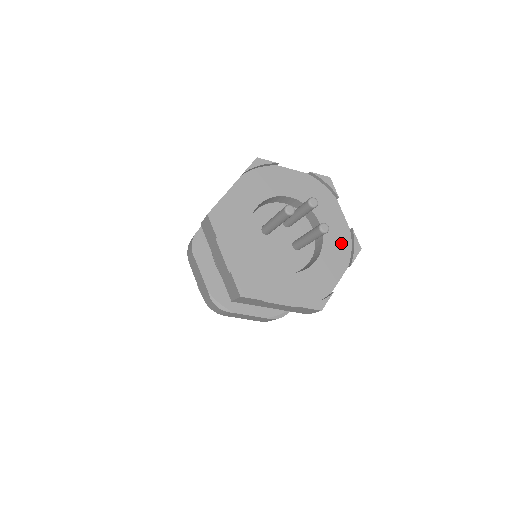
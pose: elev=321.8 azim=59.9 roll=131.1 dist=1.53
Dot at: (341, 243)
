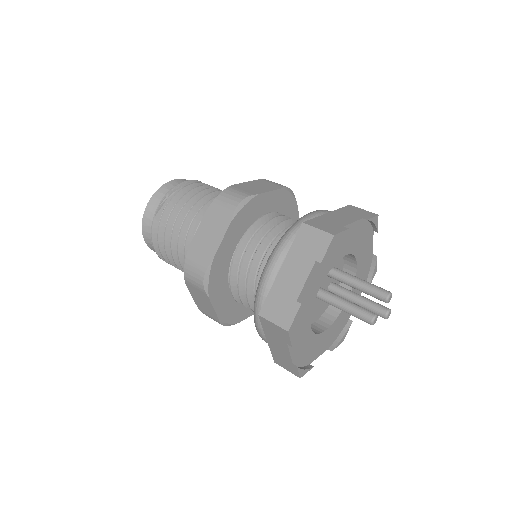
Dot at: (365, 272)
